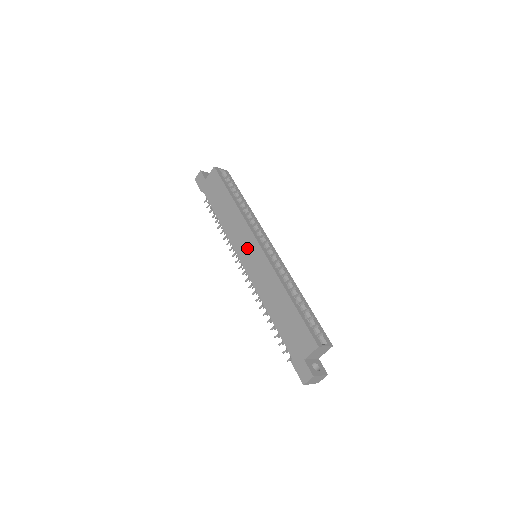
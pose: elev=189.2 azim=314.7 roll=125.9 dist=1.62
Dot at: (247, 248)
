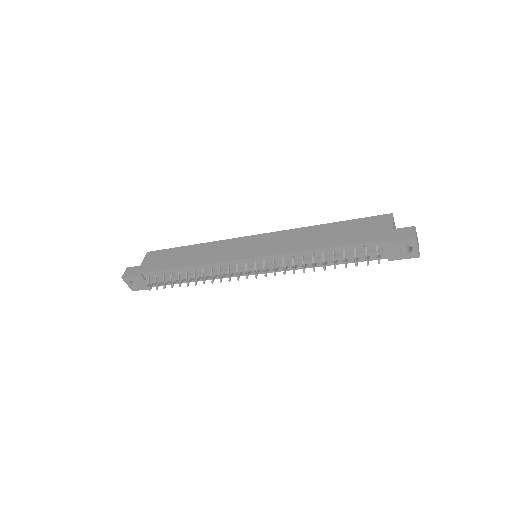
Dot at: (245, 247)
